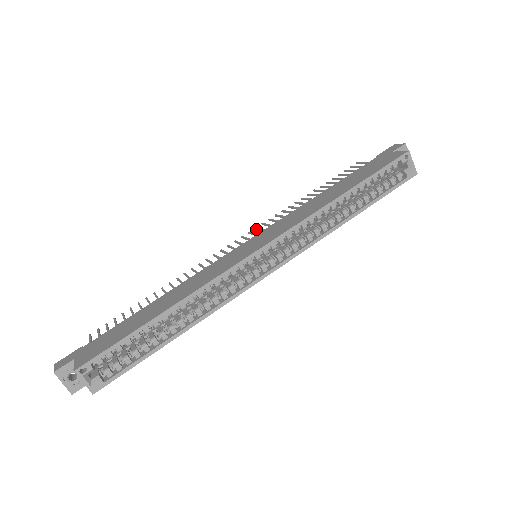
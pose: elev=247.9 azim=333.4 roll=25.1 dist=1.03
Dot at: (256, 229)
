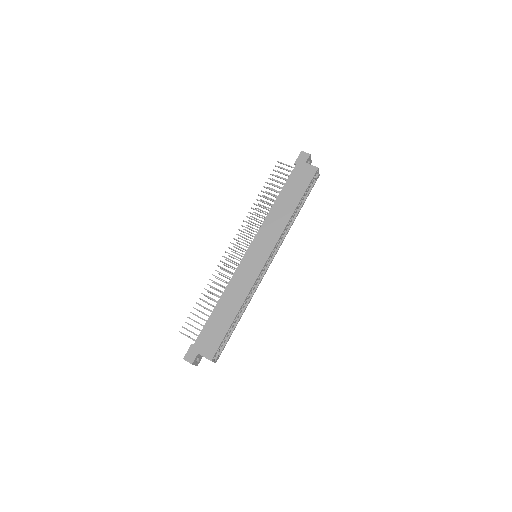
Dot at: occluded
